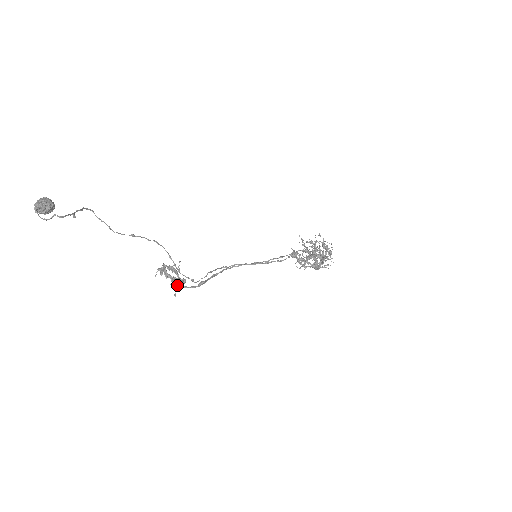
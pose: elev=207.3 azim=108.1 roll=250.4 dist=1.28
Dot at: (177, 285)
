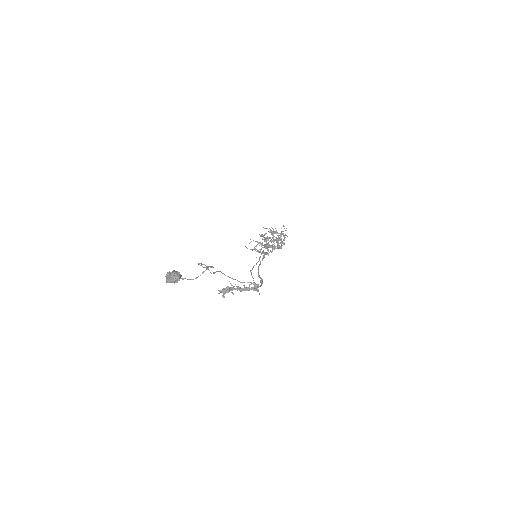
Dot at: (255, 288)
